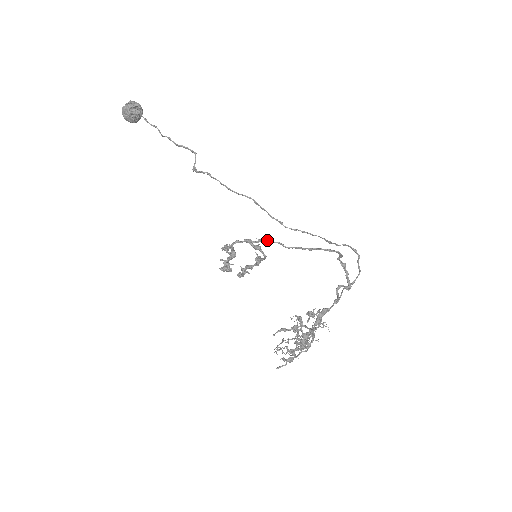
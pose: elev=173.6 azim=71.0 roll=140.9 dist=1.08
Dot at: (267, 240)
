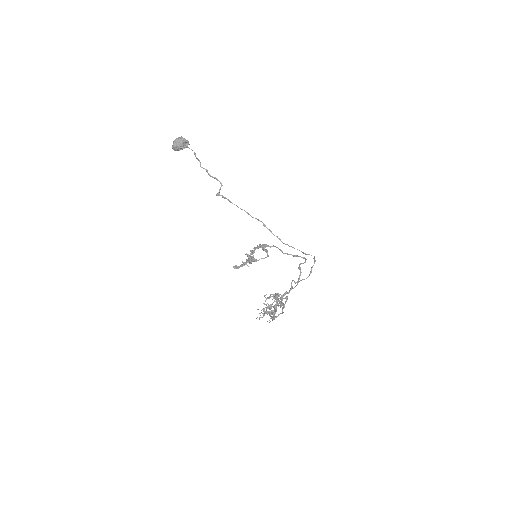
Dot at: (277, 247)
